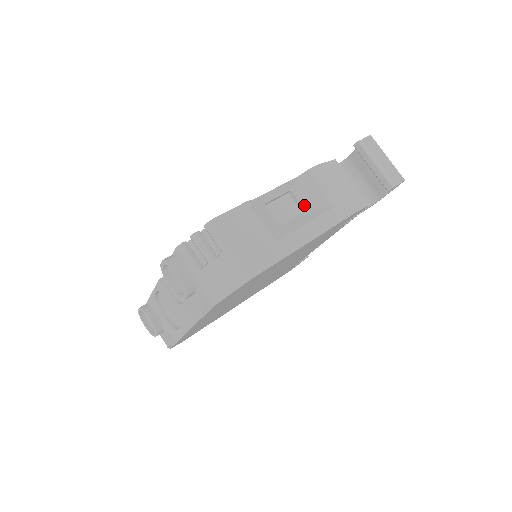
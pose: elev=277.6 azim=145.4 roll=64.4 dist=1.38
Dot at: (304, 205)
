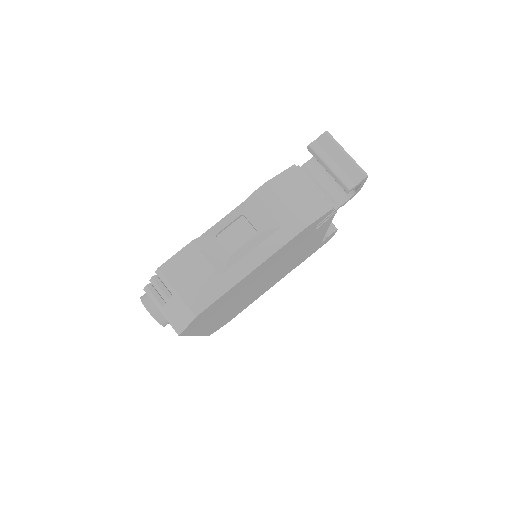
Dot at: (256, 227)
